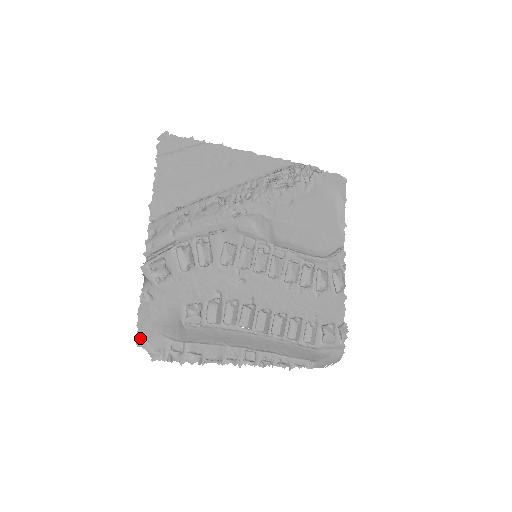
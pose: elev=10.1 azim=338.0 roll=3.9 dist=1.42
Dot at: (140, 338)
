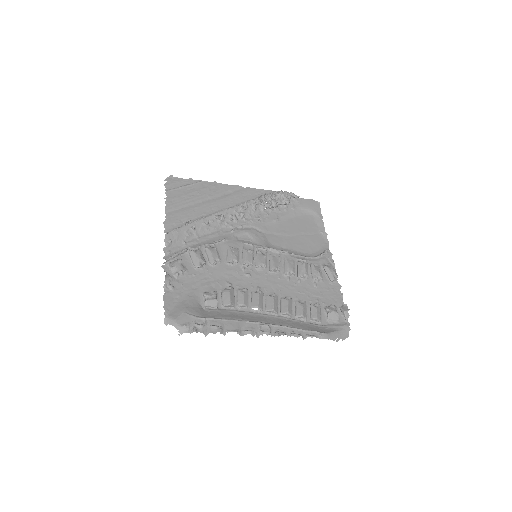
Dot at: (167, 317)
